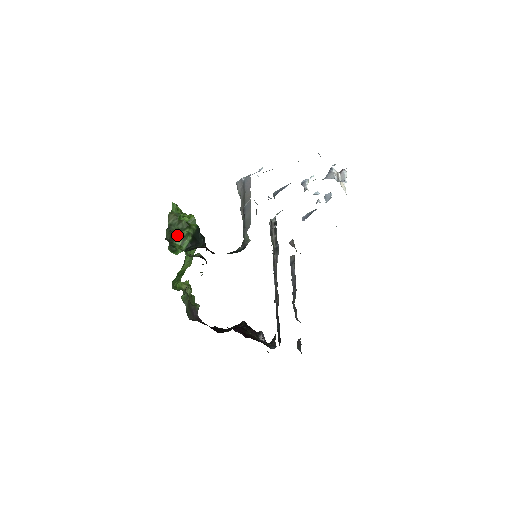
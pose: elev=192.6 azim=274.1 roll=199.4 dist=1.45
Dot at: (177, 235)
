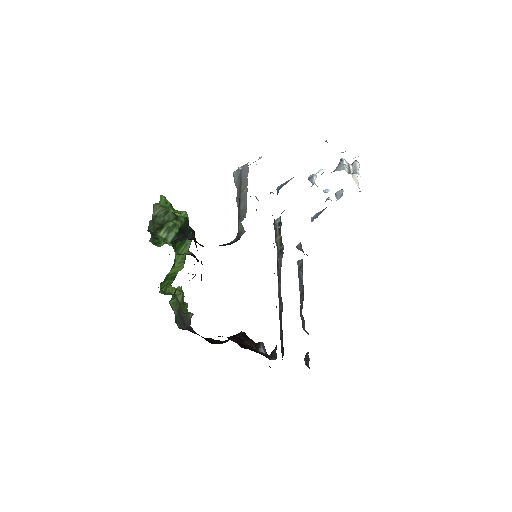
Dot at: (162, 227)
